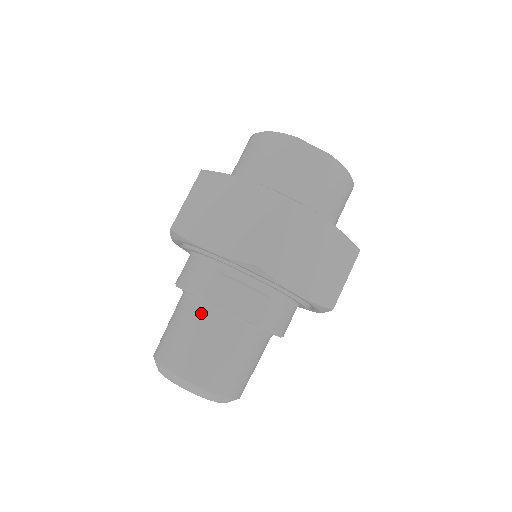
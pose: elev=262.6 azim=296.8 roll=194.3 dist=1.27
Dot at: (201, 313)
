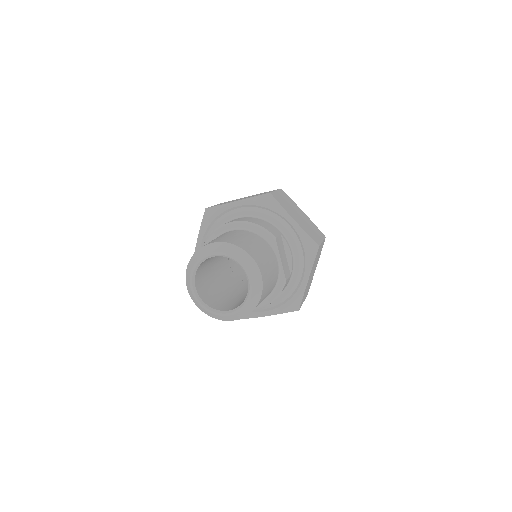
Dot at: (266, 244)
